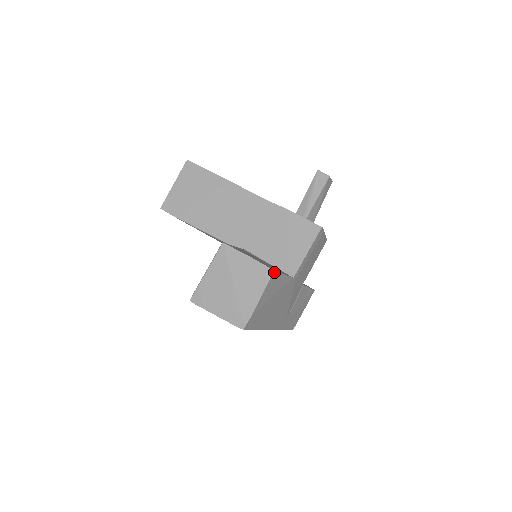
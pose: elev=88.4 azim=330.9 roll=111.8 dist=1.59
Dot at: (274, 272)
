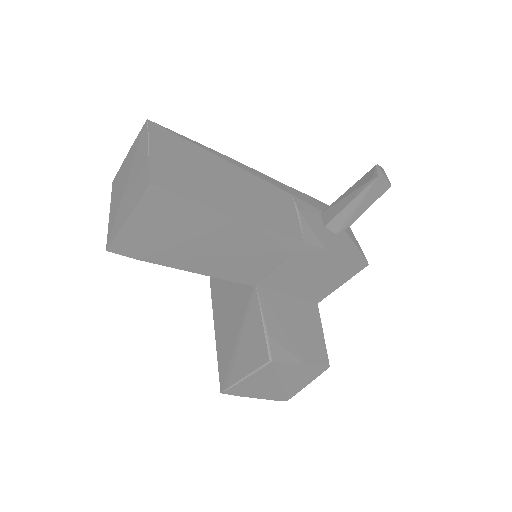
Dot at: (328, 365)
